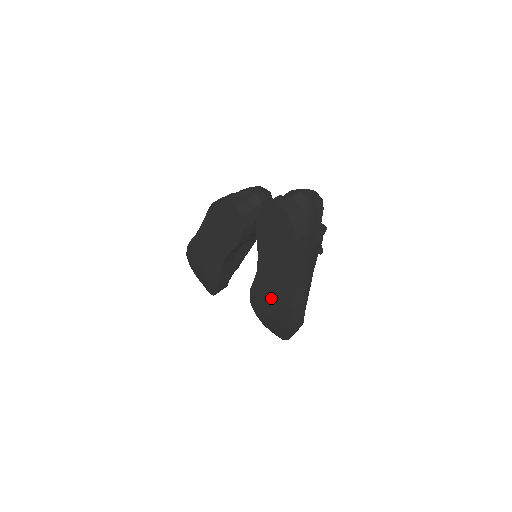
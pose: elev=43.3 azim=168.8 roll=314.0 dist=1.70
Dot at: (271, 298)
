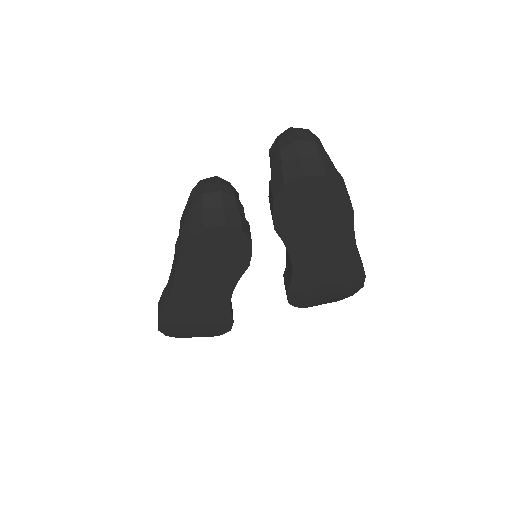
Dot at: (325, 278)
